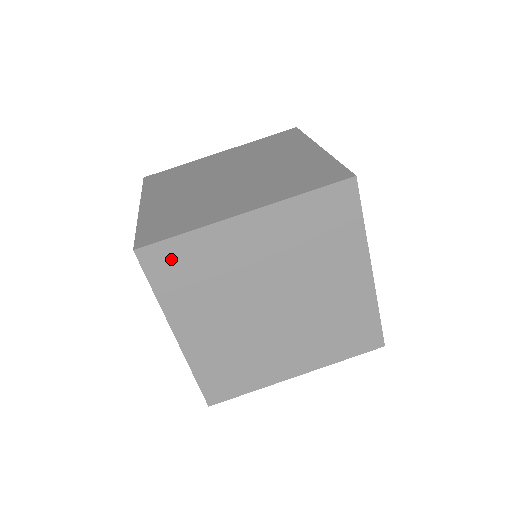
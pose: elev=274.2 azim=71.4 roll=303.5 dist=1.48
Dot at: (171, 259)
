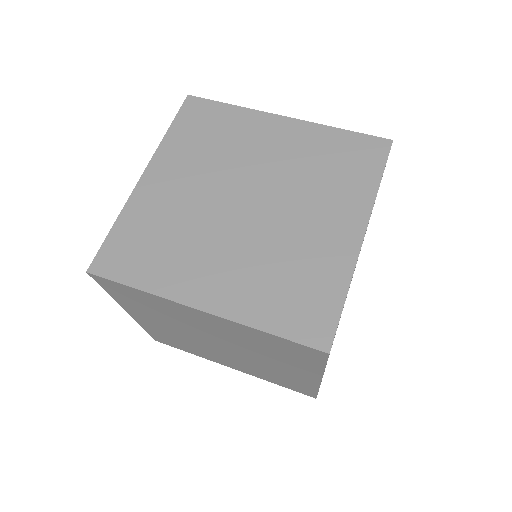
Dot at: (205, 115)
